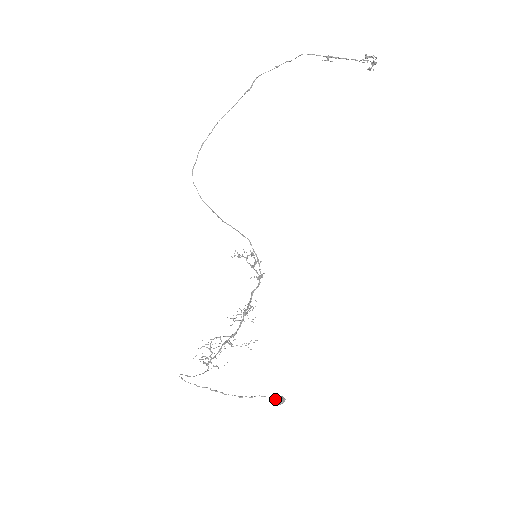
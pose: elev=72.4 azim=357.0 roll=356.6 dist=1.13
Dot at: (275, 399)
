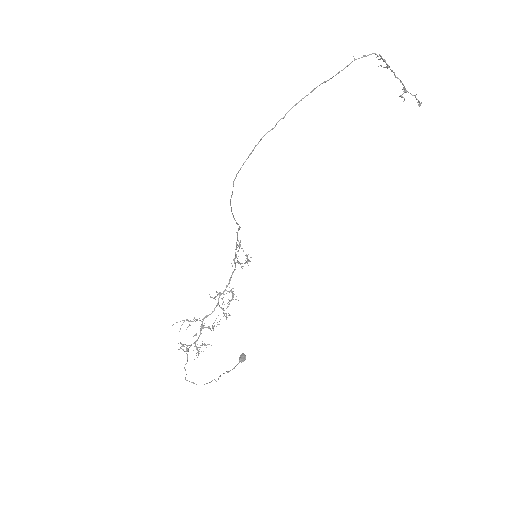
Dot at: (244, 360)
